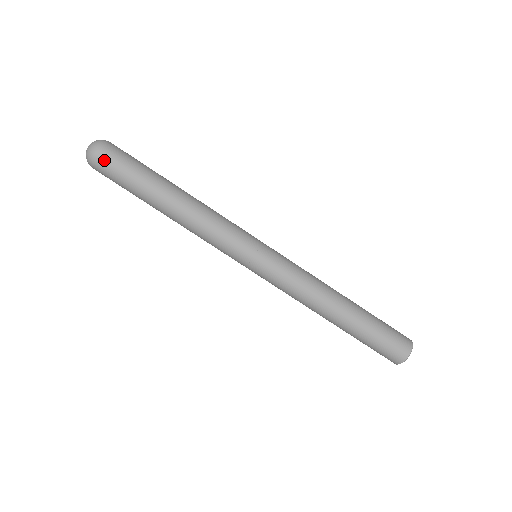
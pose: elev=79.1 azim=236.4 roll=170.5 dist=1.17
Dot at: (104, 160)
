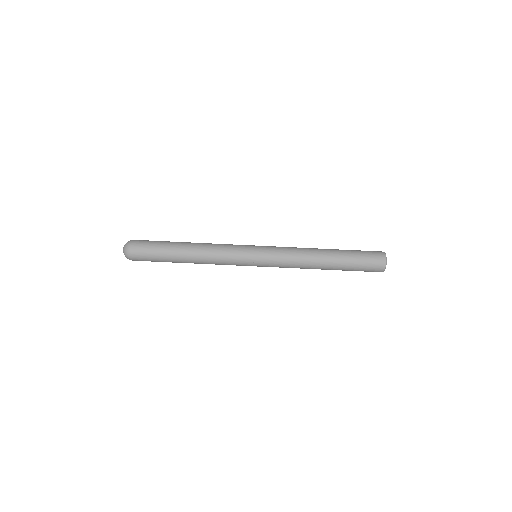
Dot at: (136, 255)
